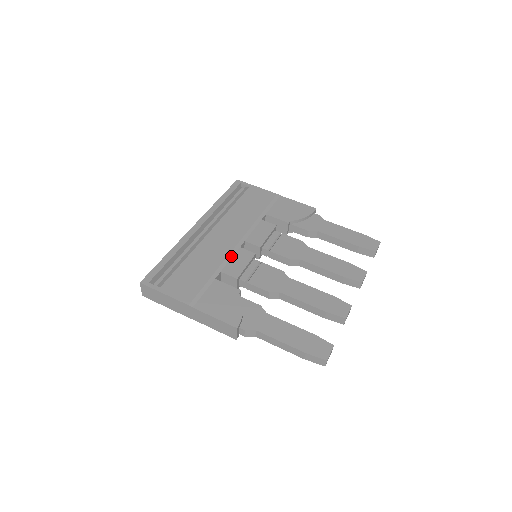
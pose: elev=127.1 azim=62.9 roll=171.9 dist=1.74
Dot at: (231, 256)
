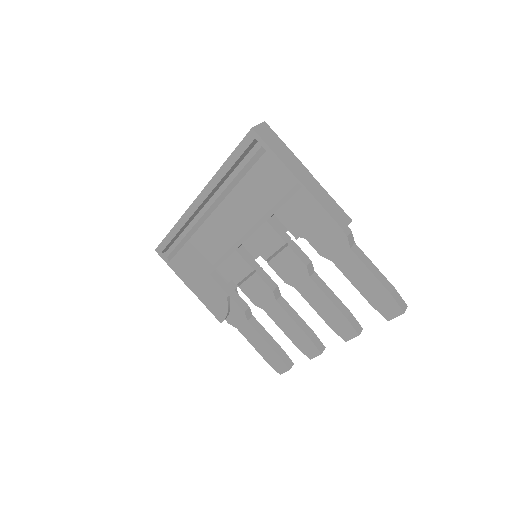
Dot at: (225, 257)
